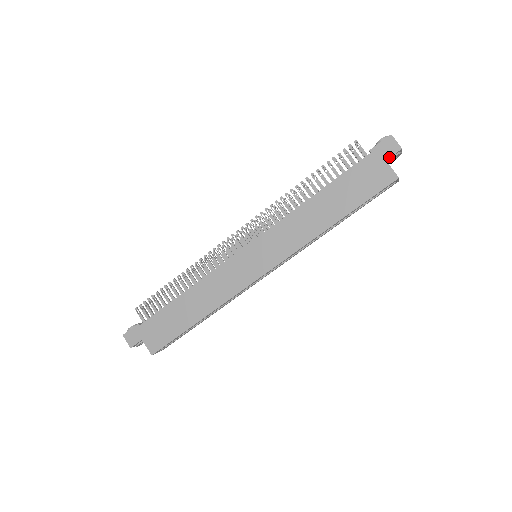
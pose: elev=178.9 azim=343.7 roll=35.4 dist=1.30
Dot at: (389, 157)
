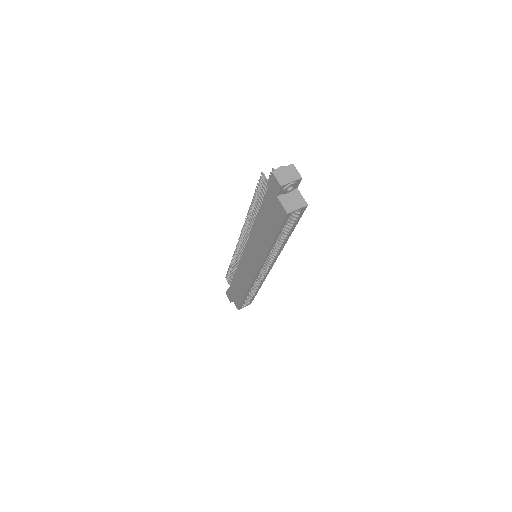
Dot at: (277, 193)
